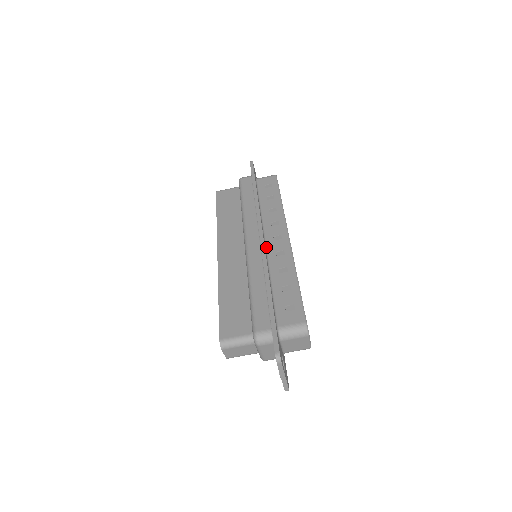
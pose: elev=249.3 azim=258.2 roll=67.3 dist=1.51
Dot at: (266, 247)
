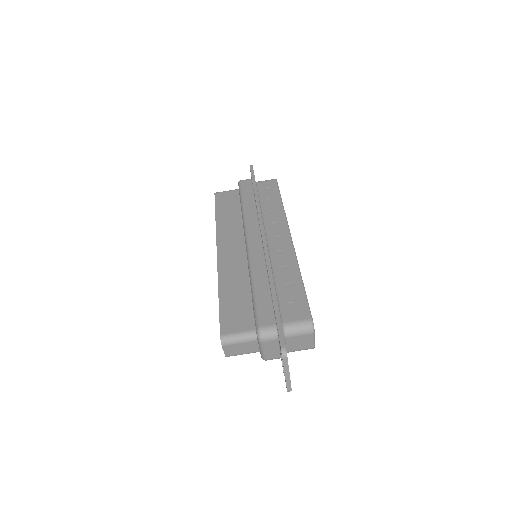
Dot at: (268, 246)
